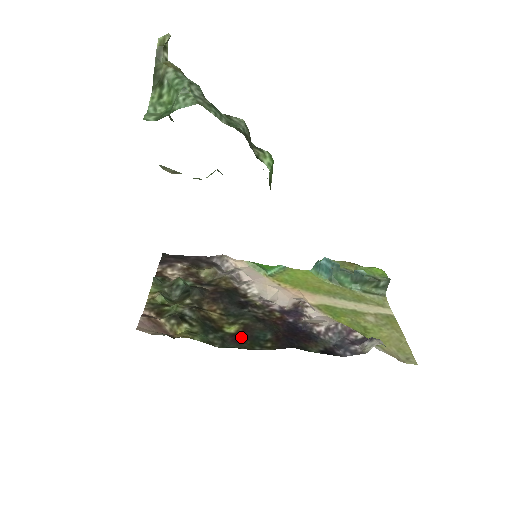
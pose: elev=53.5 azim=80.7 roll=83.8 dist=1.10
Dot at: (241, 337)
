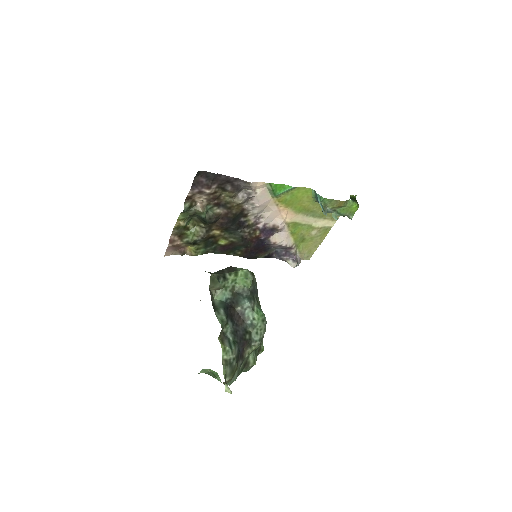
Dot at: (226, 248)
